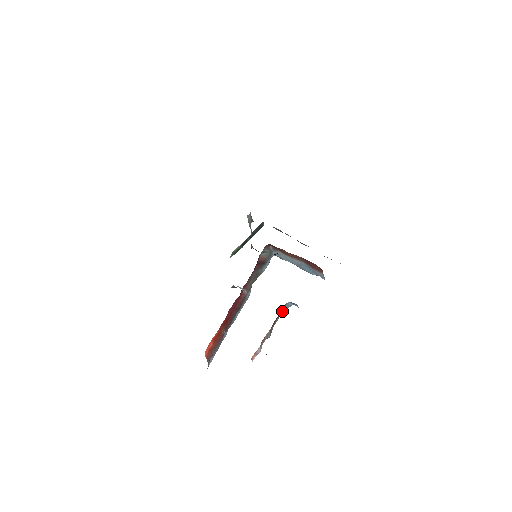
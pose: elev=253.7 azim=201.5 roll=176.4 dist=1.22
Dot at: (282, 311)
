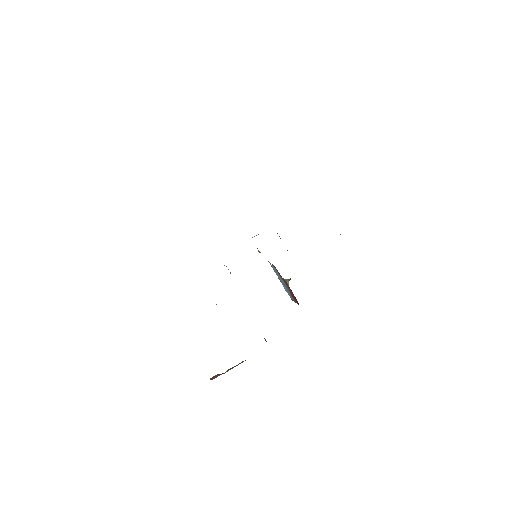
Dot at: occluded
